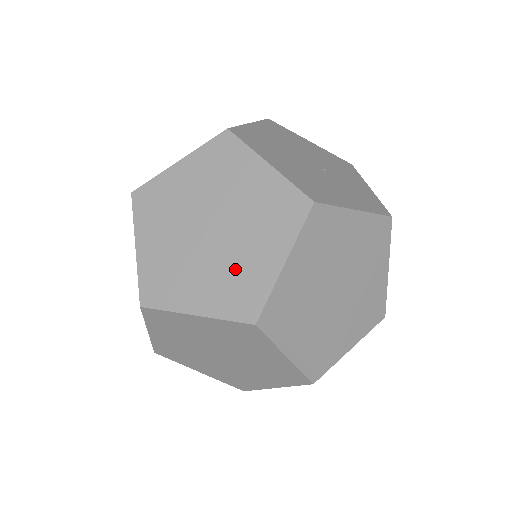
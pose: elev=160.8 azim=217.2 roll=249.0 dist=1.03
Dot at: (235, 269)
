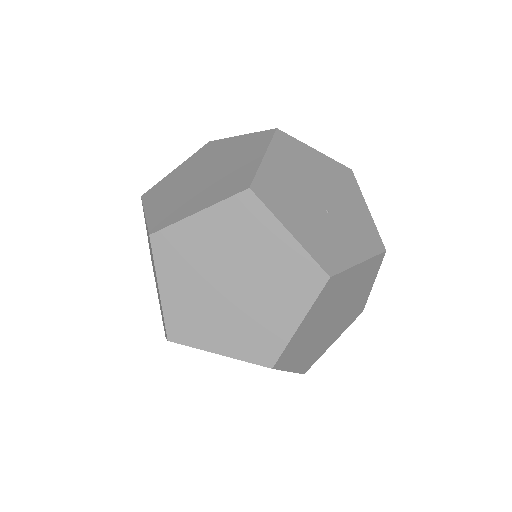
Dot at: (182, 202)
